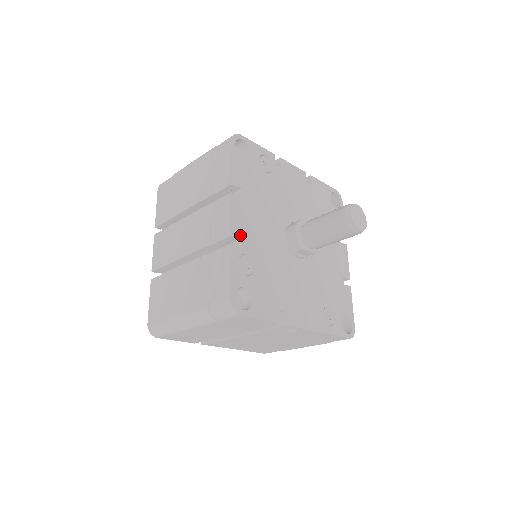
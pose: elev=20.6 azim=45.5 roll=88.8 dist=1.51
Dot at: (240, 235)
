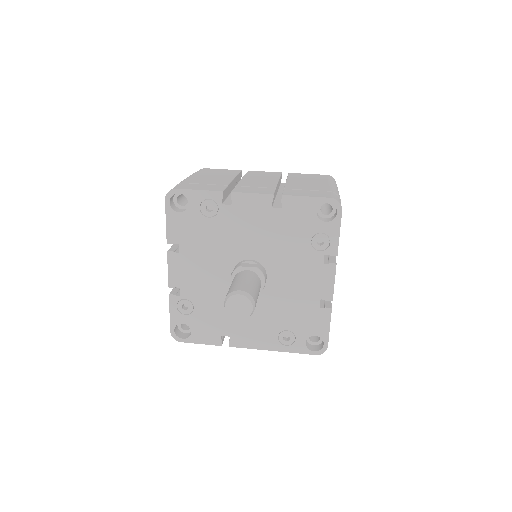
Dot at: (178, 285)
